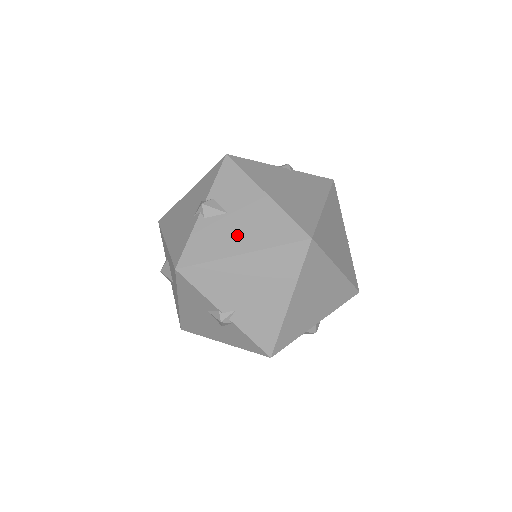
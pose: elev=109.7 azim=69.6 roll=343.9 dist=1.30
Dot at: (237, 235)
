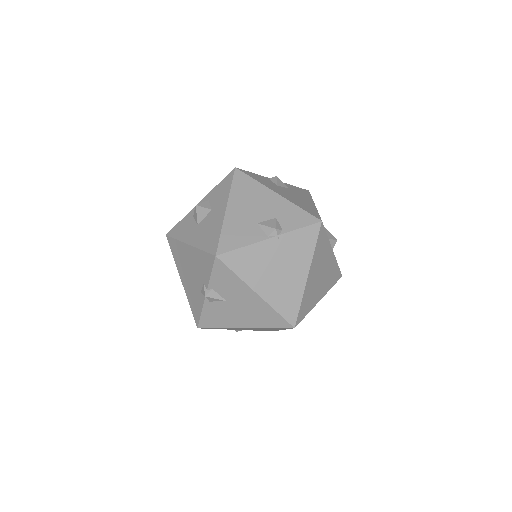
Dot at: (238, 317)
